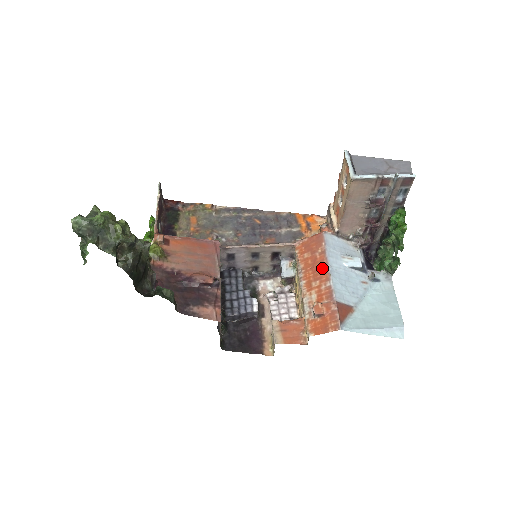
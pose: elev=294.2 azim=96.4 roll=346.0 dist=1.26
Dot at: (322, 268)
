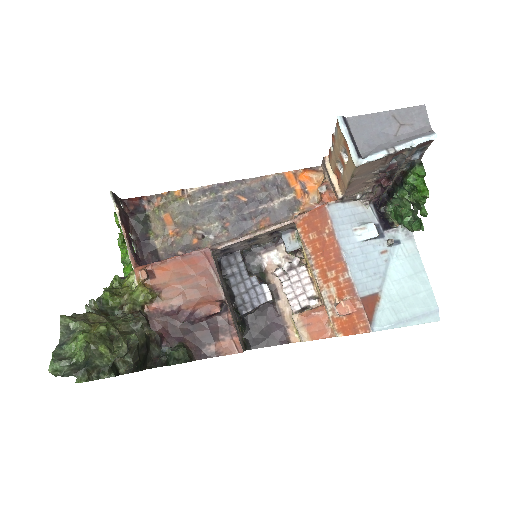
Dot at: (335, 255)
